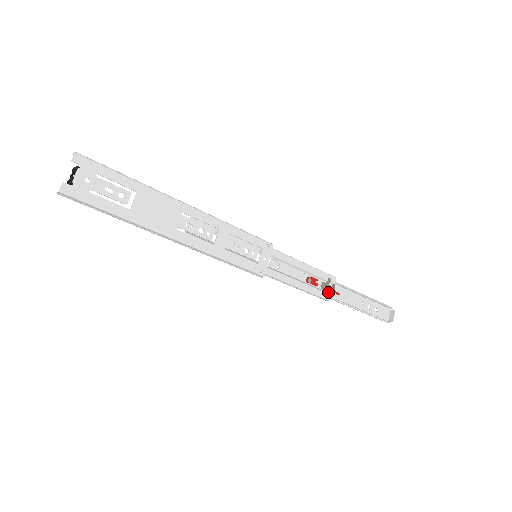
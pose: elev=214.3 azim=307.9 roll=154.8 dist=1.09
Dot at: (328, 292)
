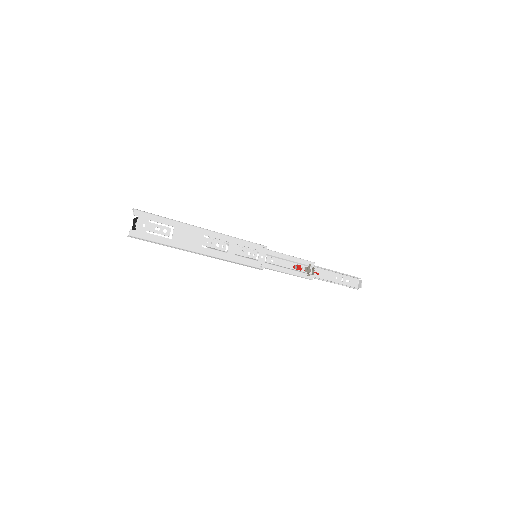
Dot at: (310, 273)
